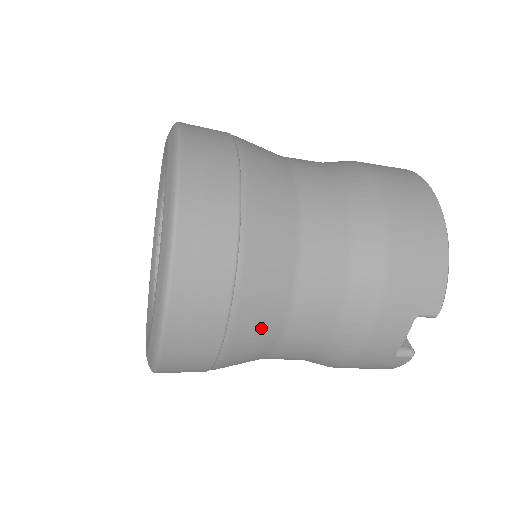
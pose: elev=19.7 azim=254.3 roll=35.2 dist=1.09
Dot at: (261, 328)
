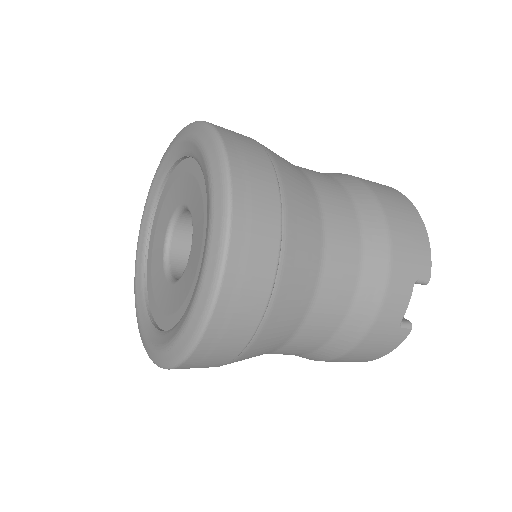
Dot at: (299, 289)
